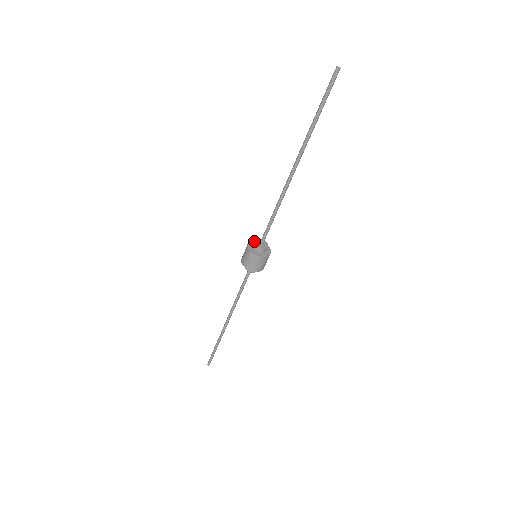
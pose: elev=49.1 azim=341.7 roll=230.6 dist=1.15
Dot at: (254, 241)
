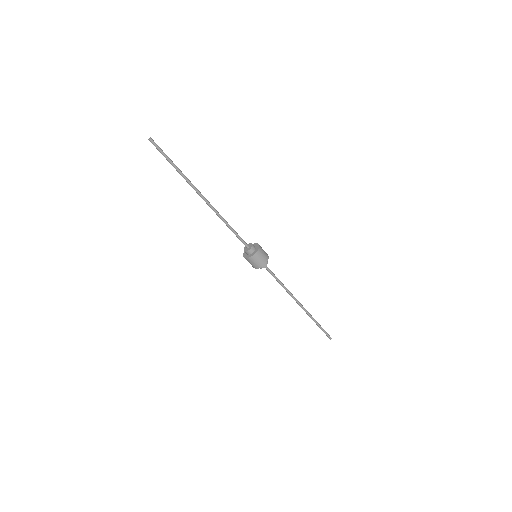
Dot at: occluded
